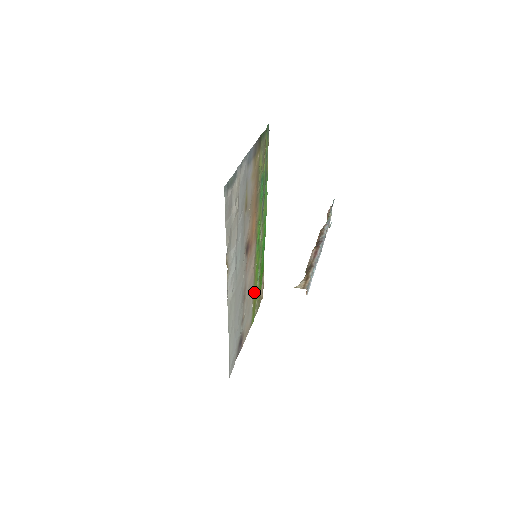
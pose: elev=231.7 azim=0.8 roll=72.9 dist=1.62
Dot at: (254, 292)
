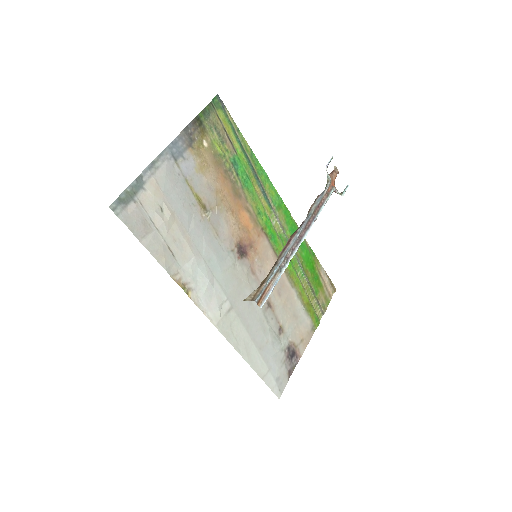
Dot at: (299, 291)
